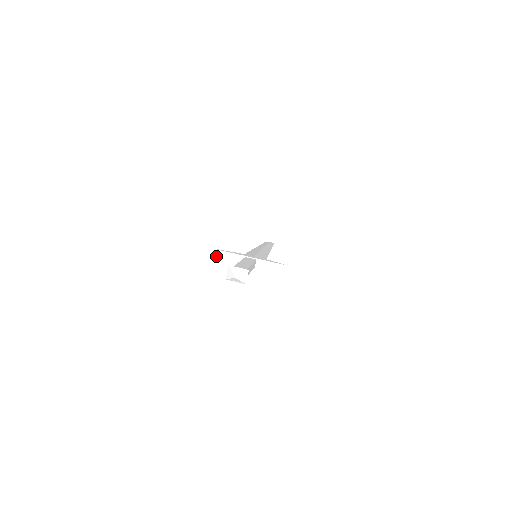
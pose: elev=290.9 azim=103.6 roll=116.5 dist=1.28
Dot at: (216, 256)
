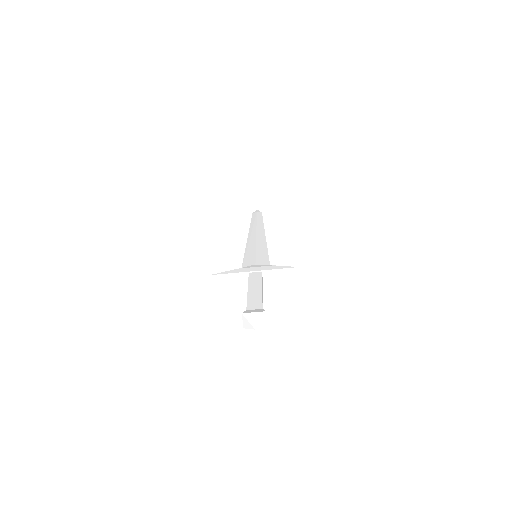
Dot at: (216, 282)
